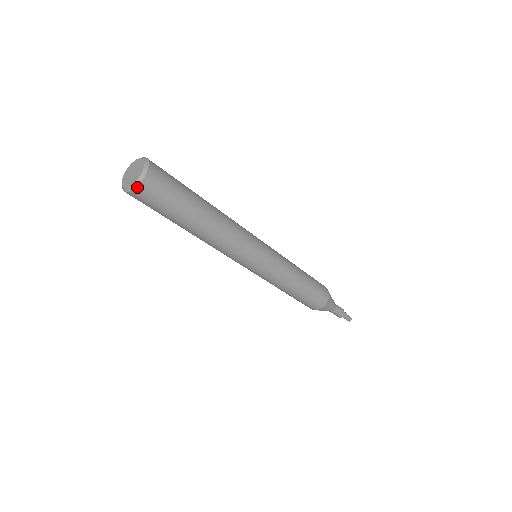
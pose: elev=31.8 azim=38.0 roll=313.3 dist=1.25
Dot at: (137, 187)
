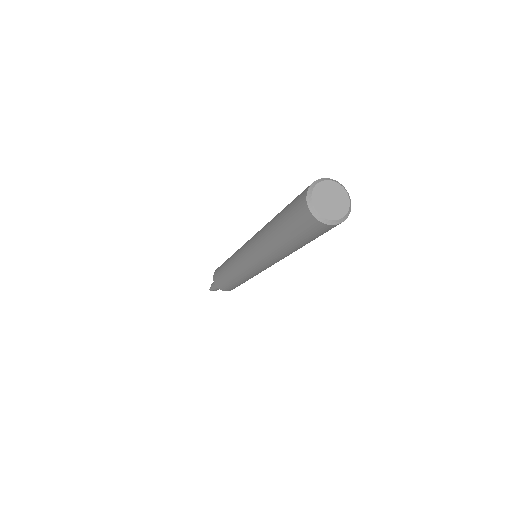
Dot at: (319, 221)
